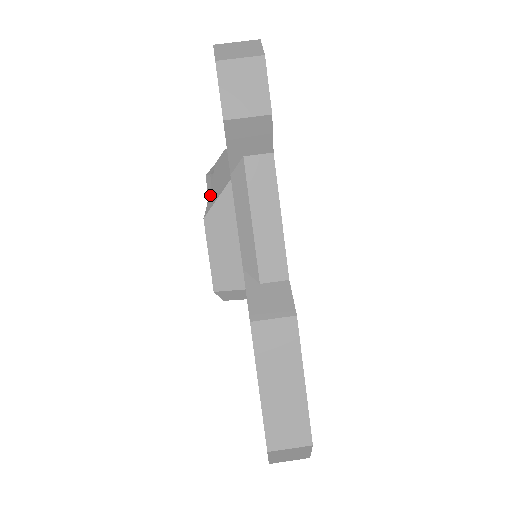
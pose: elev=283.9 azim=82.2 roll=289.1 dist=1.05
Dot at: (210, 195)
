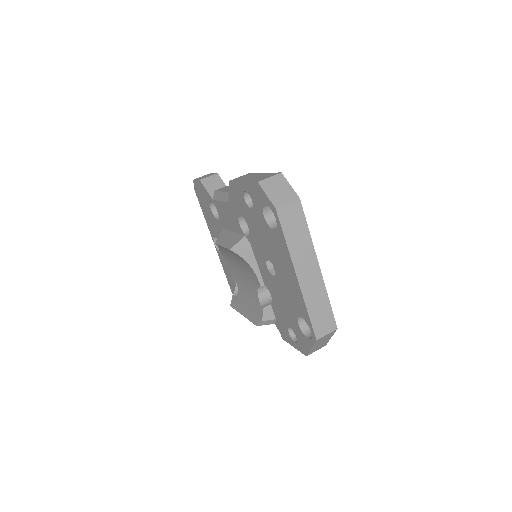
Dot at: occluded
